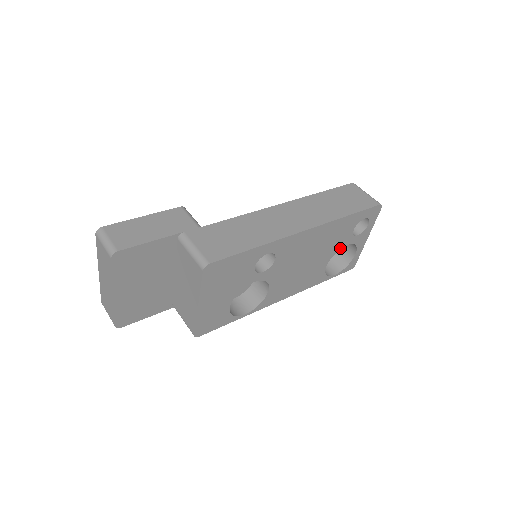
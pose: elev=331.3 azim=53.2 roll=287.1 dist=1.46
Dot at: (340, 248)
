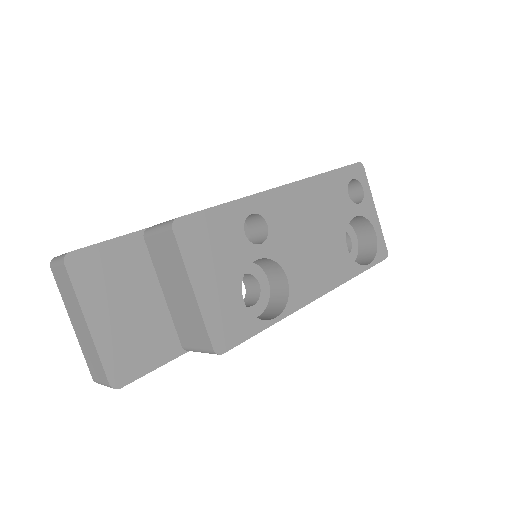
Dot at: (348, 221)
